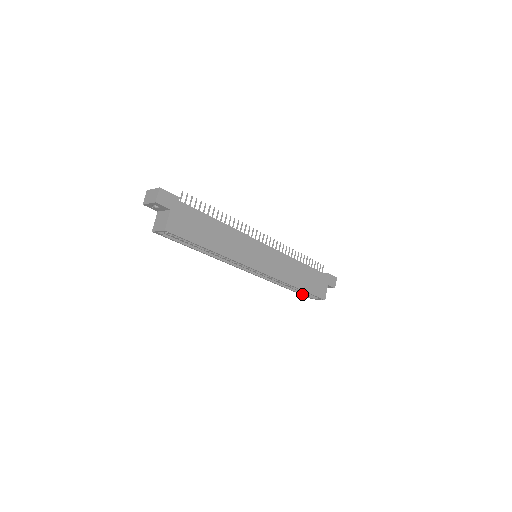
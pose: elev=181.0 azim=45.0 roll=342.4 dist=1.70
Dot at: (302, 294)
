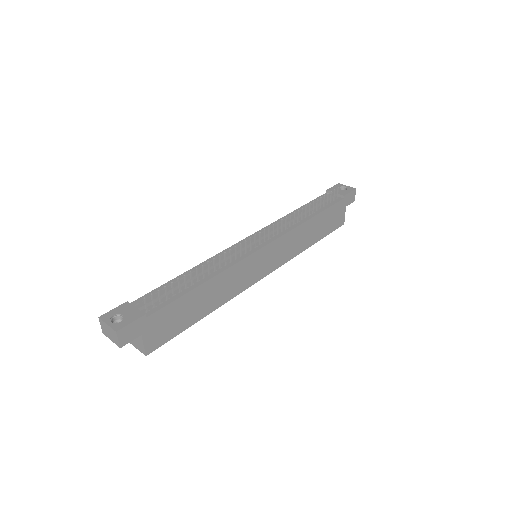
Dot at: occluded
